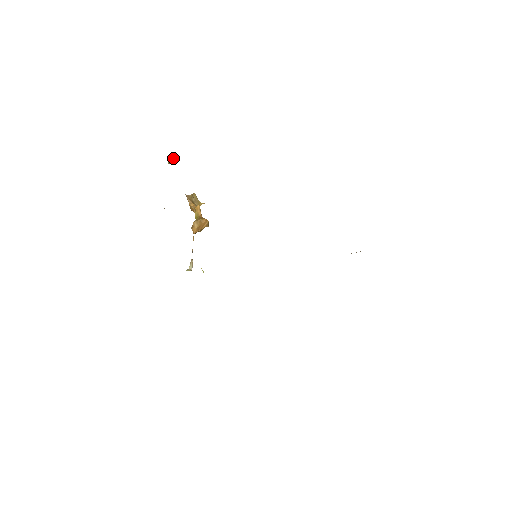
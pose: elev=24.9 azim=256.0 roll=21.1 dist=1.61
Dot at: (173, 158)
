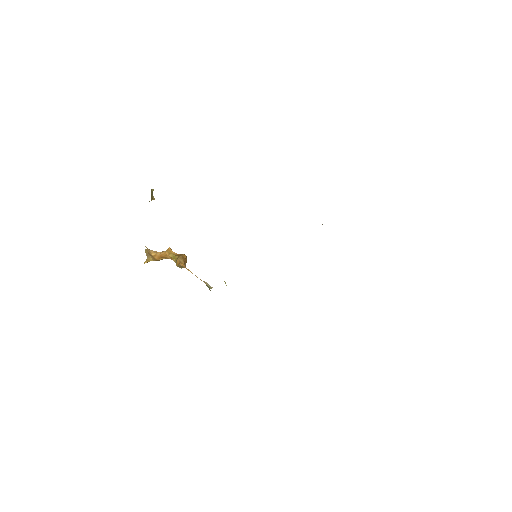
Dot at: (152, 195)
